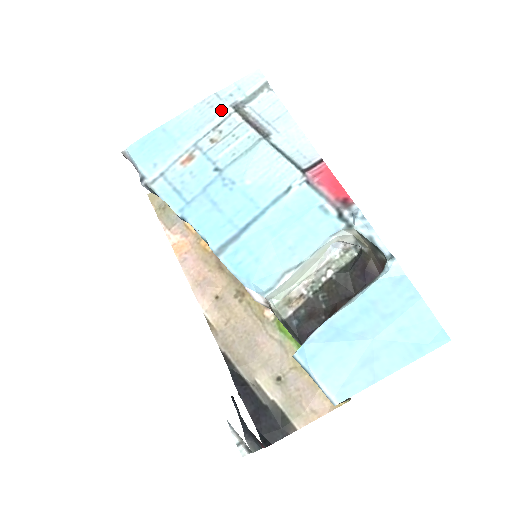
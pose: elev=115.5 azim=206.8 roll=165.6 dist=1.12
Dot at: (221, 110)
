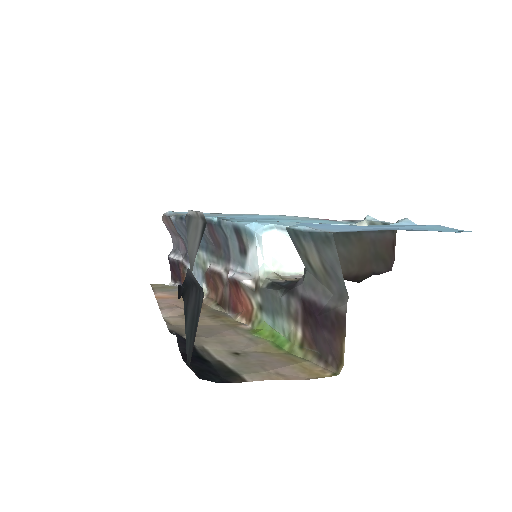
Dot at: (257, 214)
